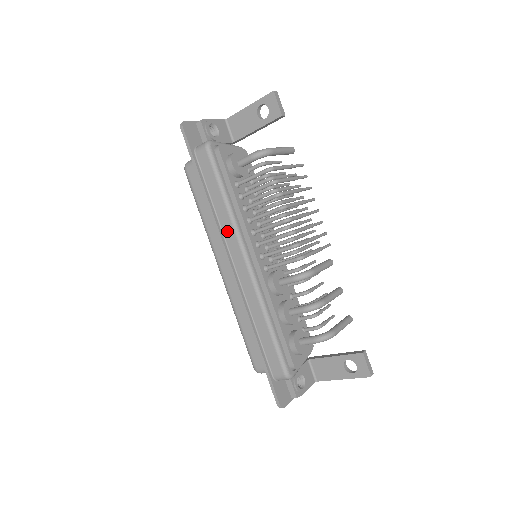
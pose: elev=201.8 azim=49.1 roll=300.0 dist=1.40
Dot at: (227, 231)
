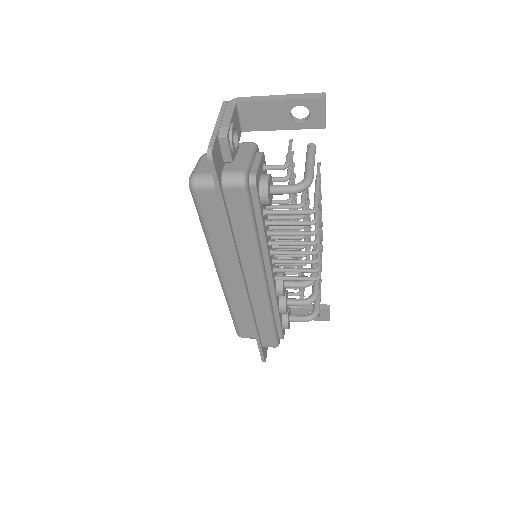
Dot at: (248, 260)
